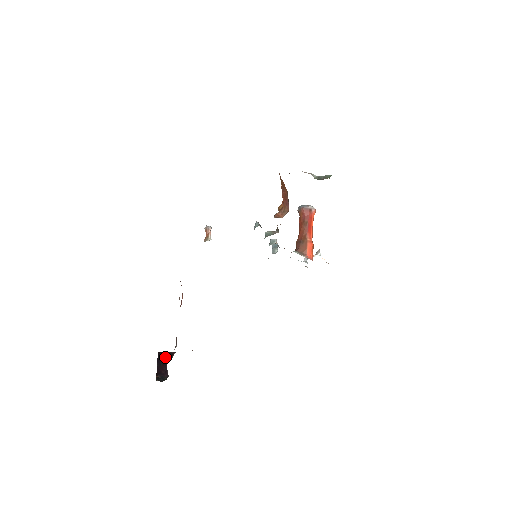
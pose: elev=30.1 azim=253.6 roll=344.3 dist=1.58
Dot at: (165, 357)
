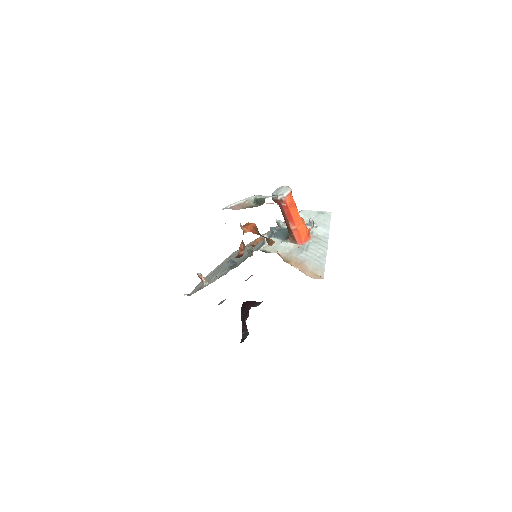
Dot at: (245, 314)
